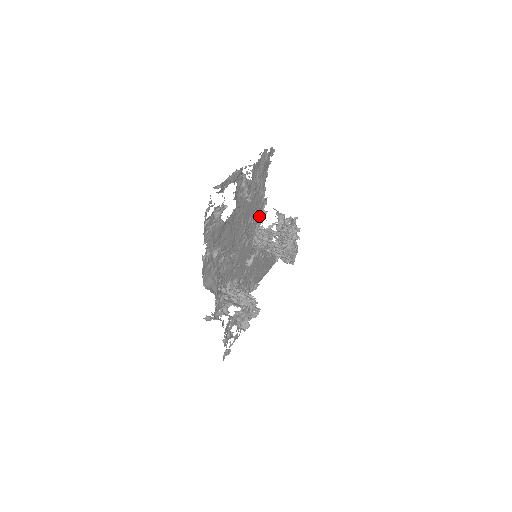
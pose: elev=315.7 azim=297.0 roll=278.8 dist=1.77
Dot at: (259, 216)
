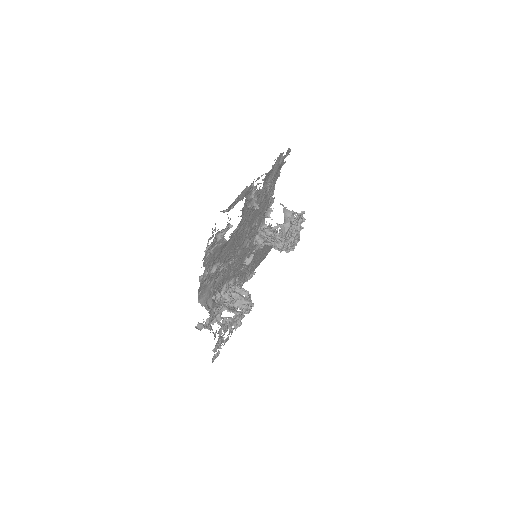
Dot at: (264, 215)
